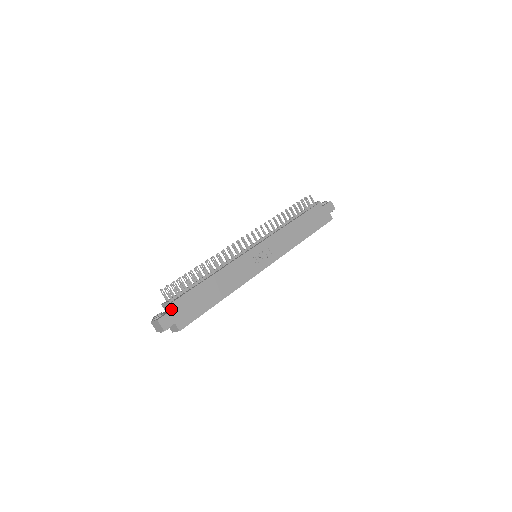
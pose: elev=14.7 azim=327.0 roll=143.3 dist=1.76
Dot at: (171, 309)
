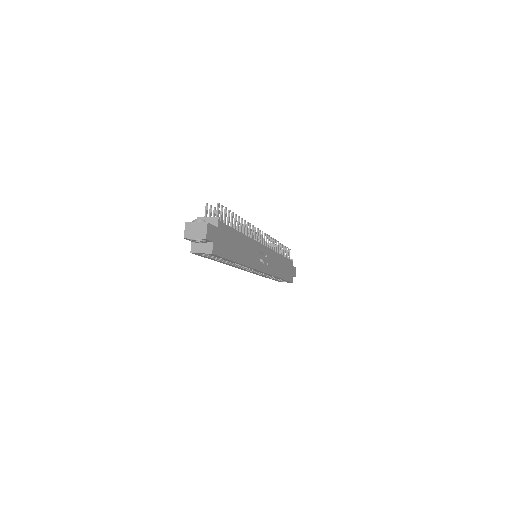
Dot at: (215, 226)
